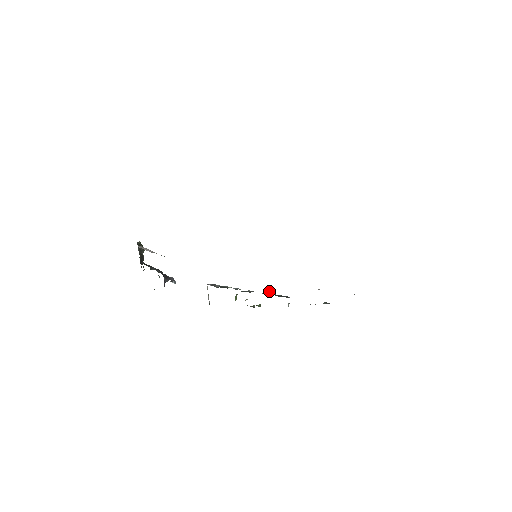
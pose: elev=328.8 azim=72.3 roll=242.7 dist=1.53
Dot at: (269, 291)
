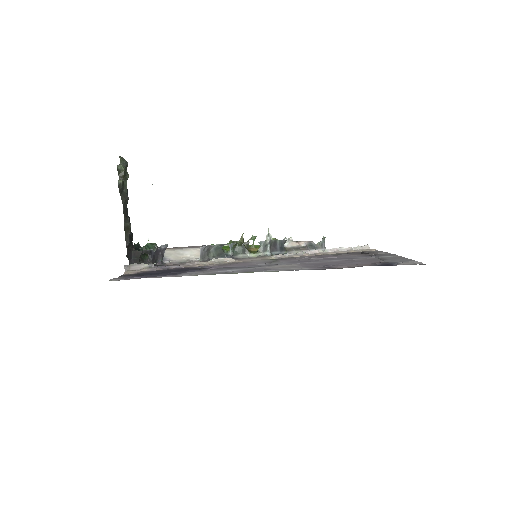
Dot at: (267, 240)
